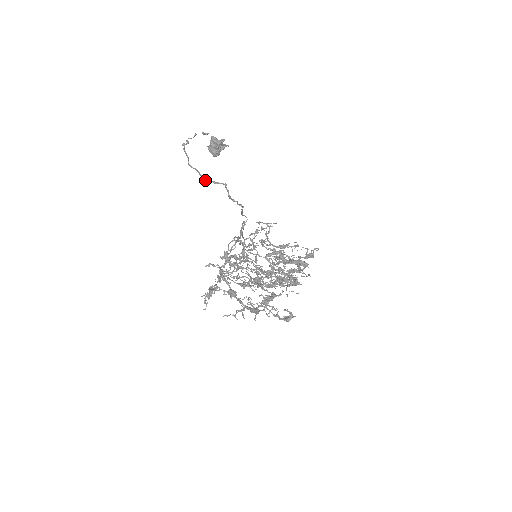
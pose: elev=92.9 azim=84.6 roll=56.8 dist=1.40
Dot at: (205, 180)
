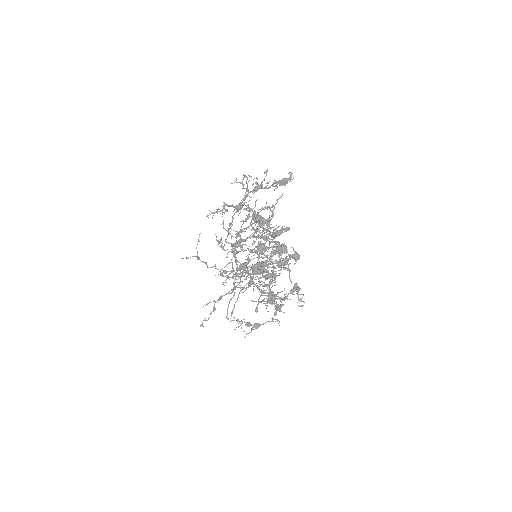
Dot at: (255, 222)
